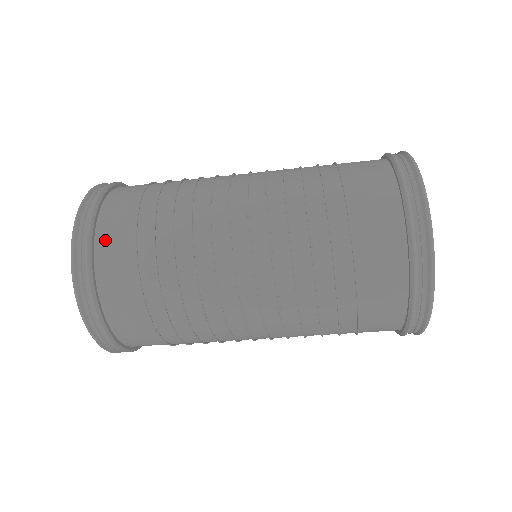
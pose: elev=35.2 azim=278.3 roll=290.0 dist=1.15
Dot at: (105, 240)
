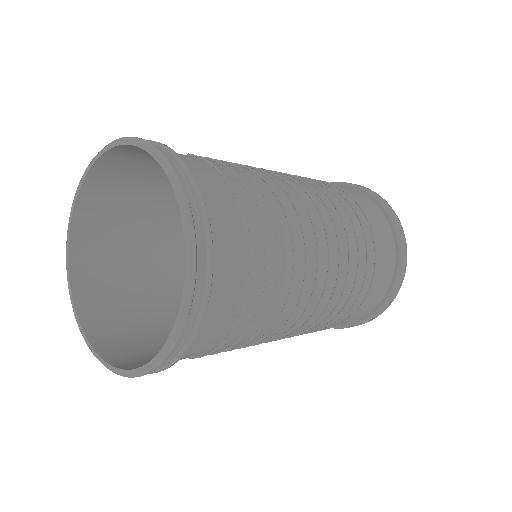
Dot at: (193, 348)
